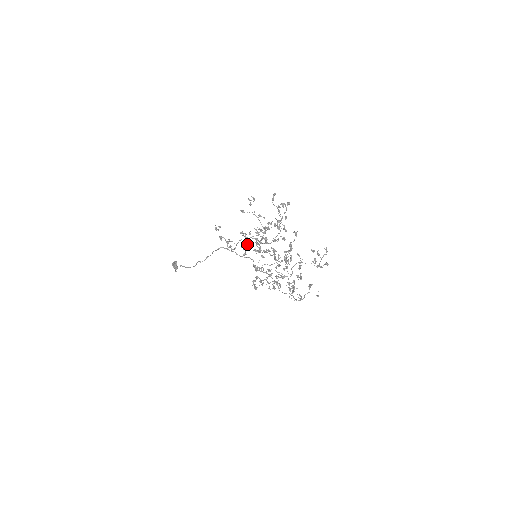
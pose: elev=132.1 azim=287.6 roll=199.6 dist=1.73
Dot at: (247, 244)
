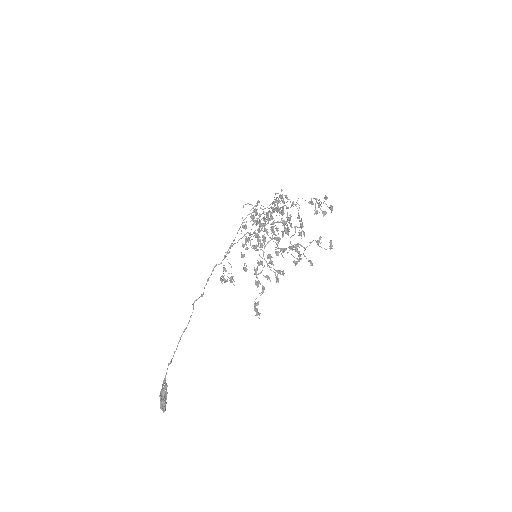
Dot at: (247, 249)
